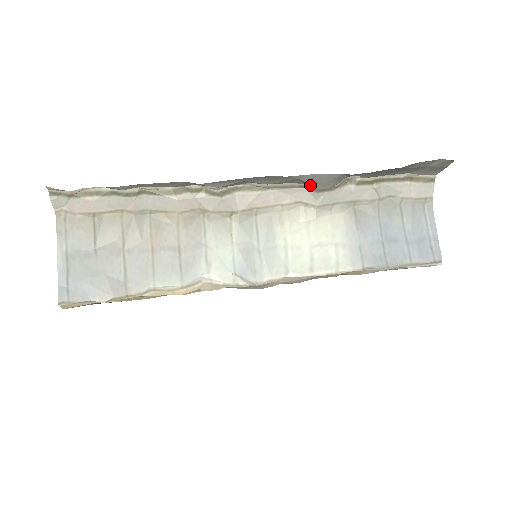
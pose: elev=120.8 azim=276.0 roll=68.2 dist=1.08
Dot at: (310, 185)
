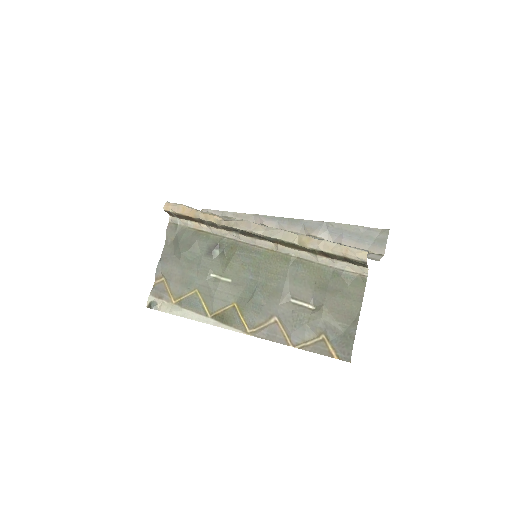
Dot at: (307, 233)
